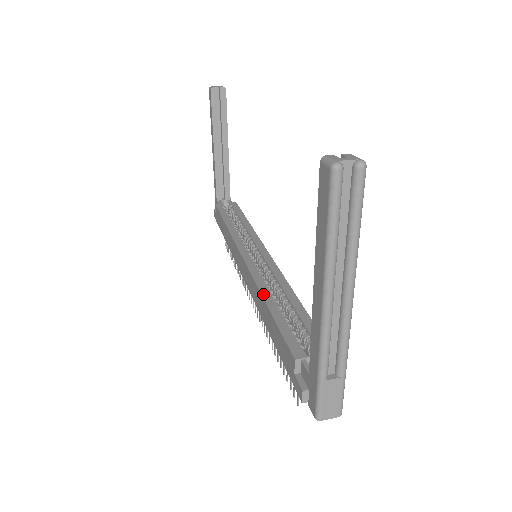
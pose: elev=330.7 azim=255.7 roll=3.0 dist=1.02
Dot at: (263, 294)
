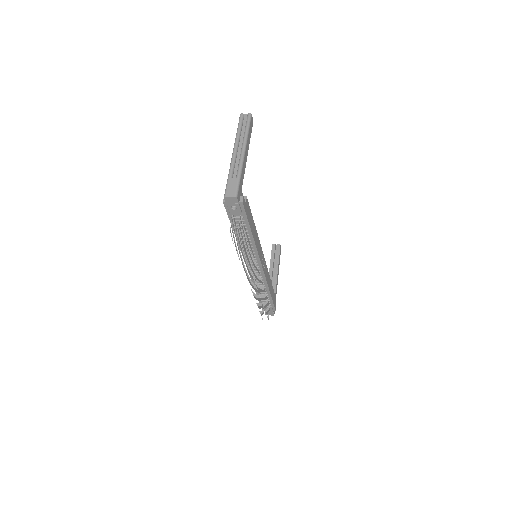
Dot at: occluded
